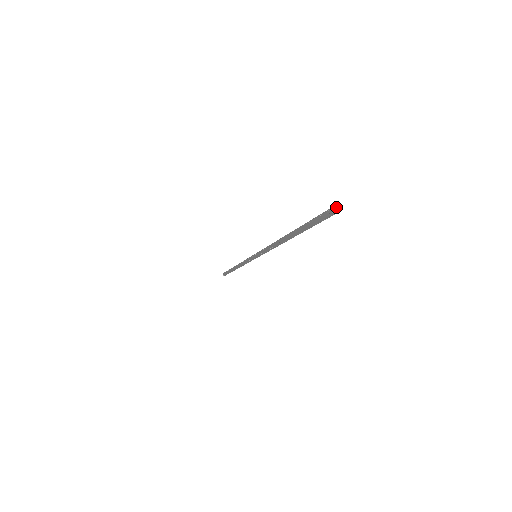
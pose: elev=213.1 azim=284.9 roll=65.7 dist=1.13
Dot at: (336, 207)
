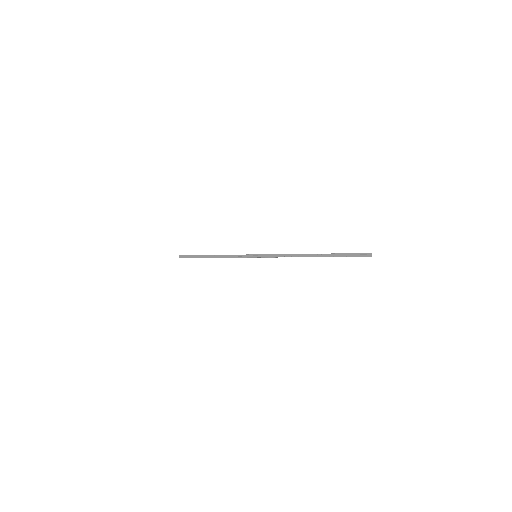
Dot at: occluded
